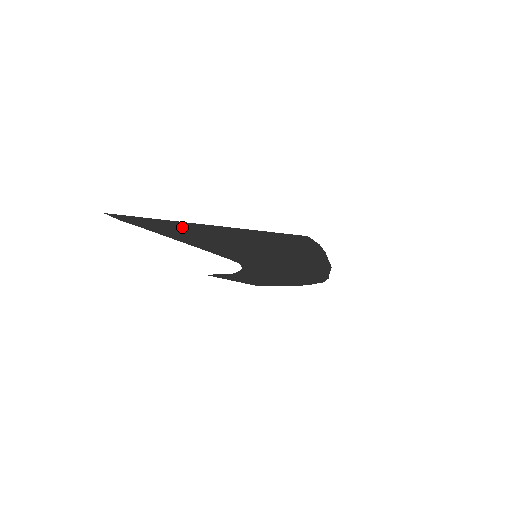
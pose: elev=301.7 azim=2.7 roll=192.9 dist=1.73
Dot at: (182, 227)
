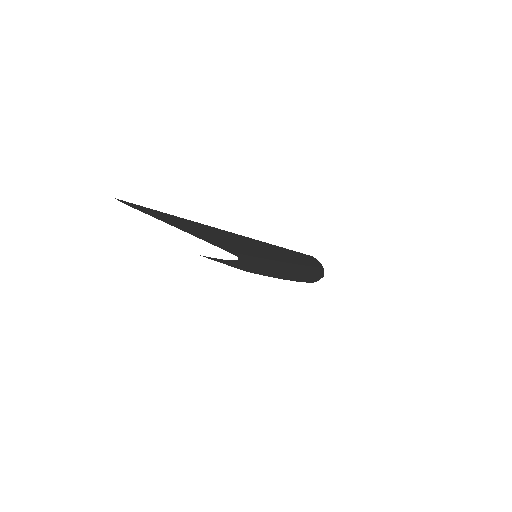
Dot at: (192, 224)
